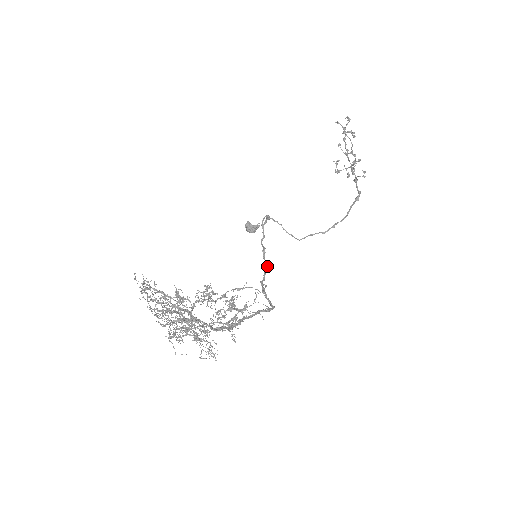
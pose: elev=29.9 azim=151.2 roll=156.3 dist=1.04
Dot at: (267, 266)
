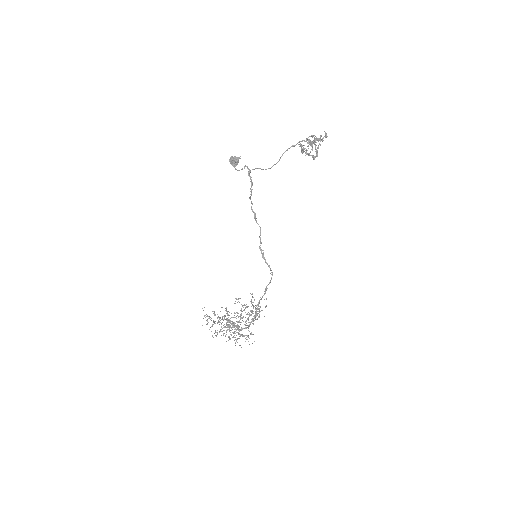
Dot at: (260, 229)
